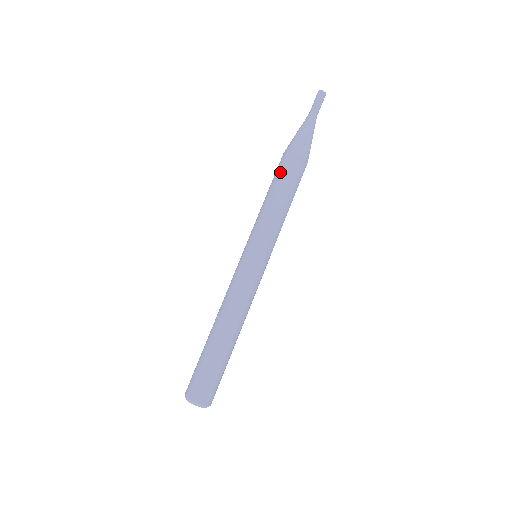
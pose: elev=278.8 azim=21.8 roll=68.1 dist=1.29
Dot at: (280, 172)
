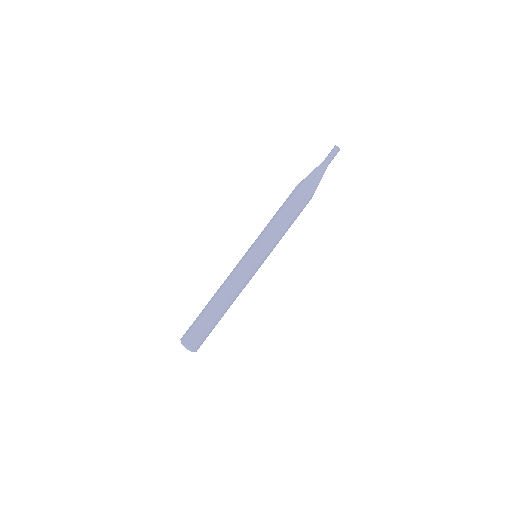
Dot at: (289, 200)
